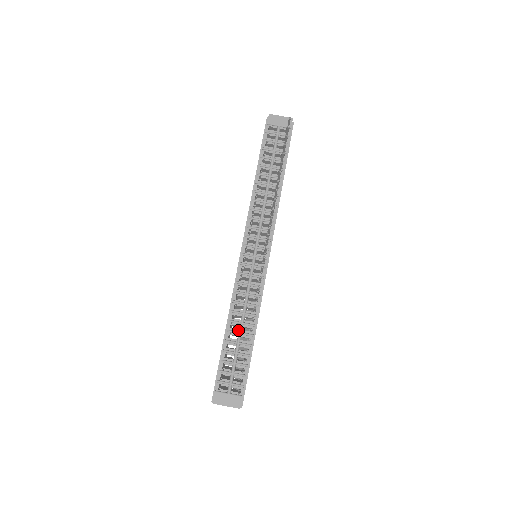
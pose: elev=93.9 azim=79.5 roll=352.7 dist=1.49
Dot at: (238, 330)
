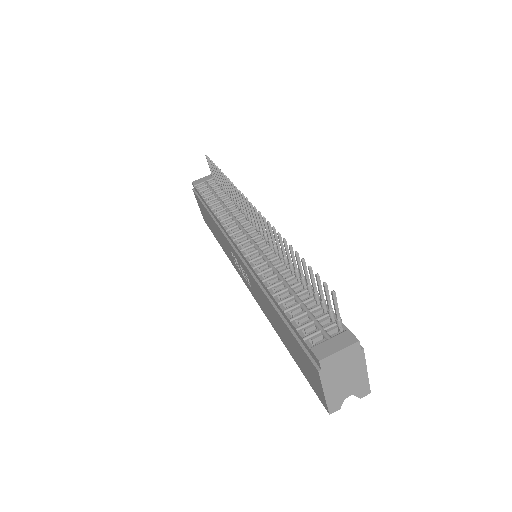
Dot at: (284, 288)
